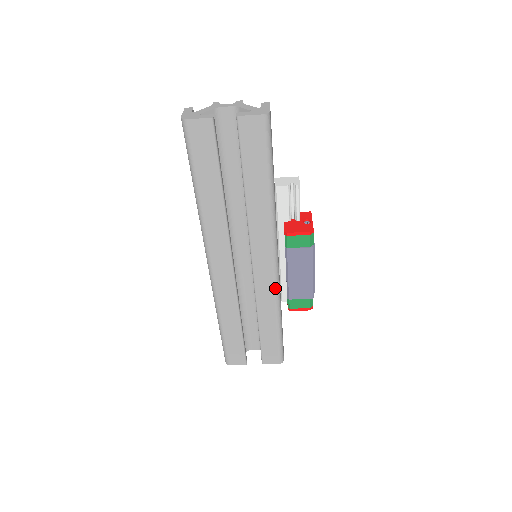
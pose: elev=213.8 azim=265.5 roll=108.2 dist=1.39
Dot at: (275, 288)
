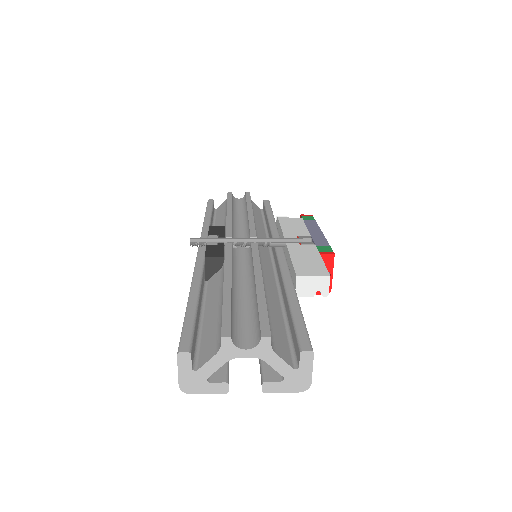
Dot at: occluded
